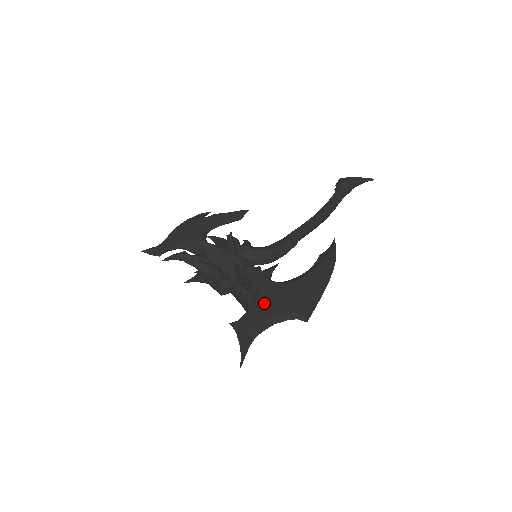
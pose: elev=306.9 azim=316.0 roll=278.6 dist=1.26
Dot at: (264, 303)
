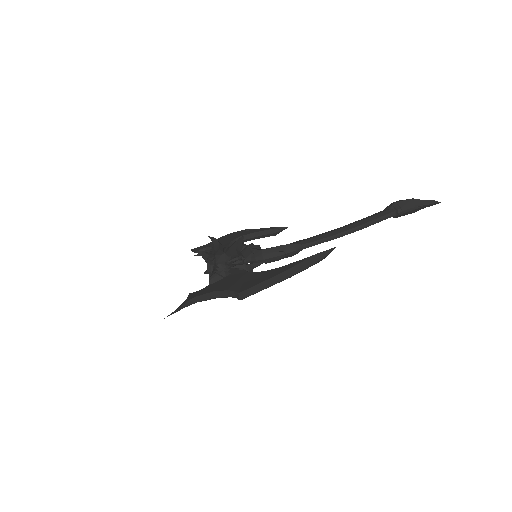
Dot at: (222, 283)
